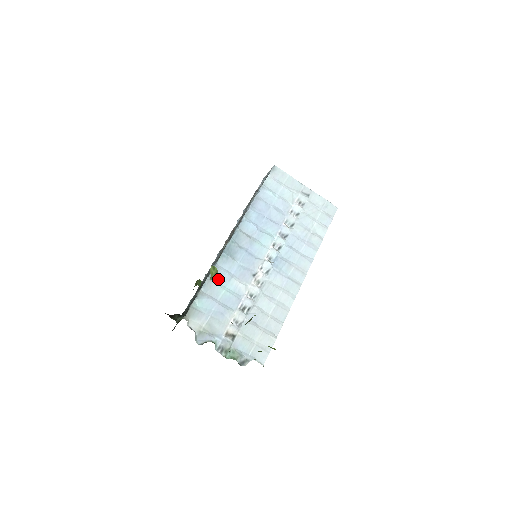
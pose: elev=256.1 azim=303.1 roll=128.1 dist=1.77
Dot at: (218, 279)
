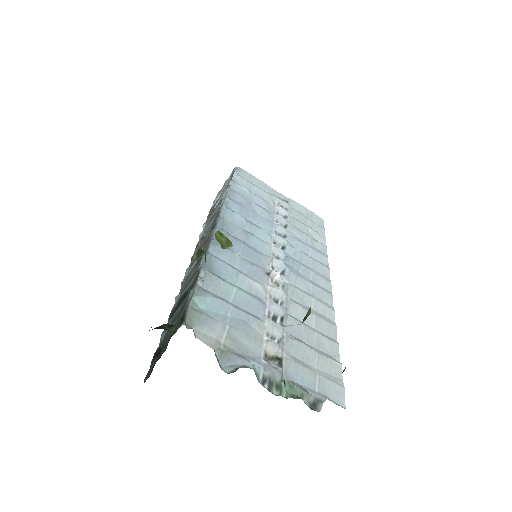
Dot at: (219, 273)
